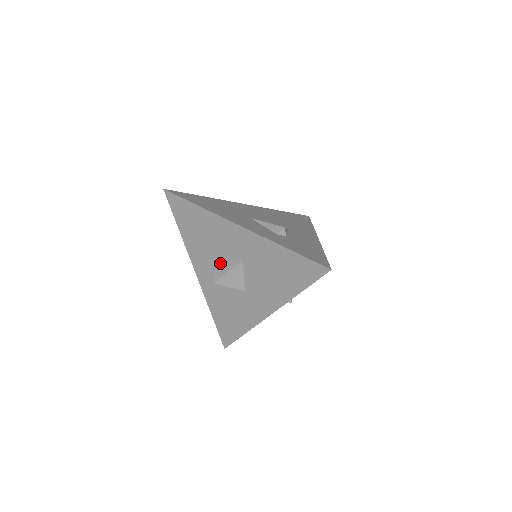
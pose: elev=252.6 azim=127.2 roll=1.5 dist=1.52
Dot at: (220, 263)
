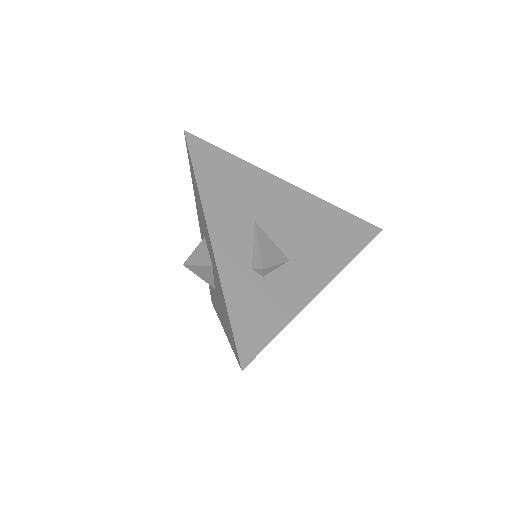
Dot at: (201, 248)
